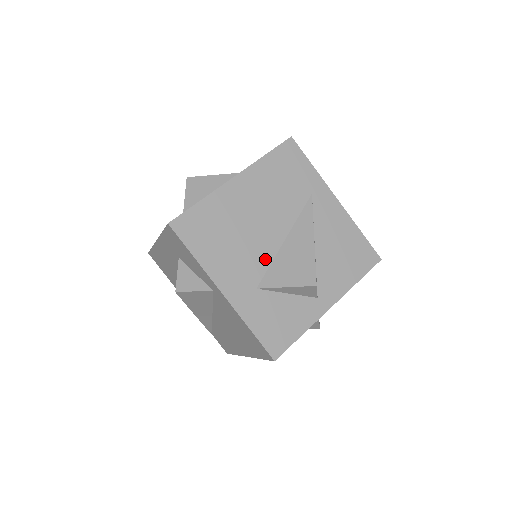
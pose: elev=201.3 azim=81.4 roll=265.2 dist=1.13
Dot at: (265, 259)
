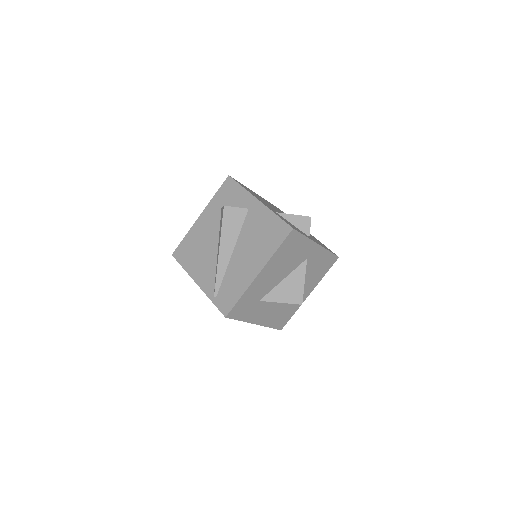
Dot at: occluded
